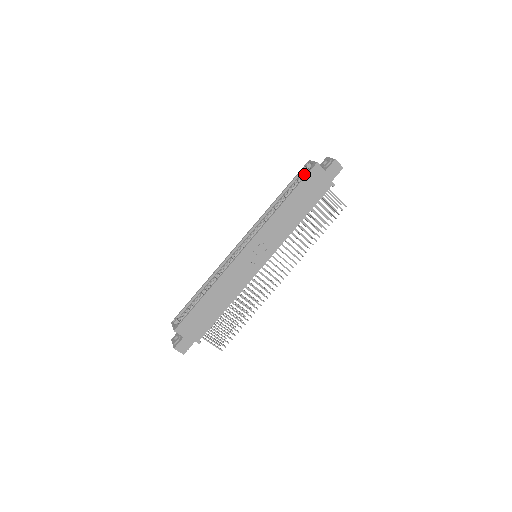
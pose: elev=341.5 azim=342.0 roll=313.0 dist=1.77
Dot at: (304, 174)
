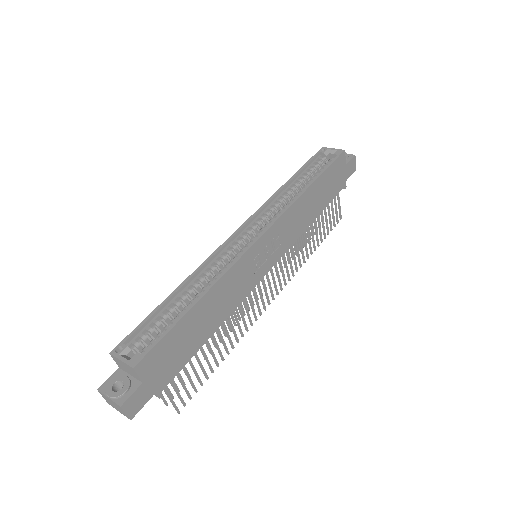
Dot at: (320, 161)
